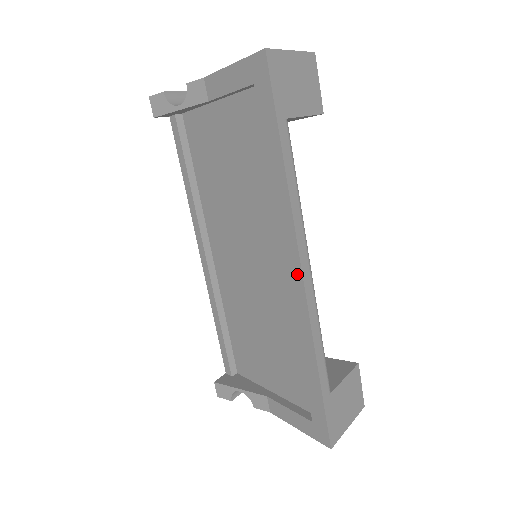
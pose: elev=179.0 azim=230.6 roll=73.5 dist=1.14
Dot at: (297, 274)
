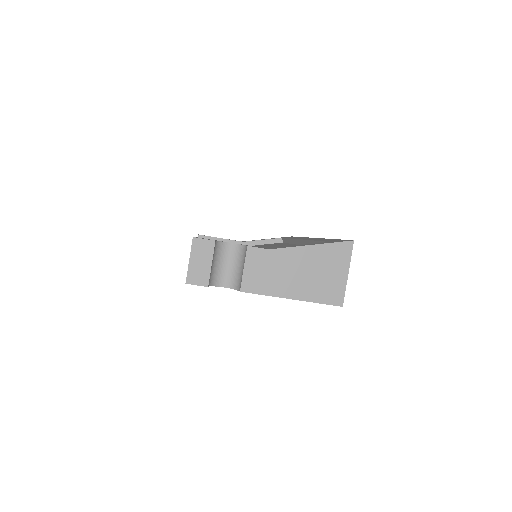
Dot at: occluded
